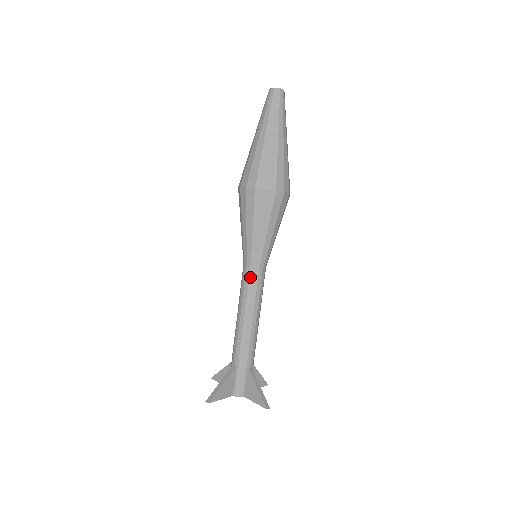
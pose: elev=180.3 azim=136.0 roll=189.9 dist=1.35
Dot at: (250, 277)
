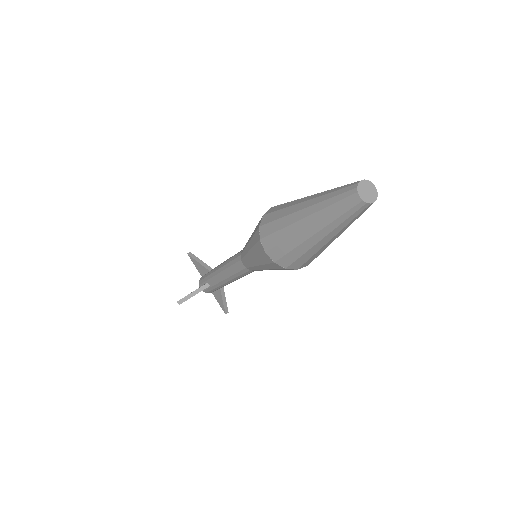
Dot at: (242, 271)
